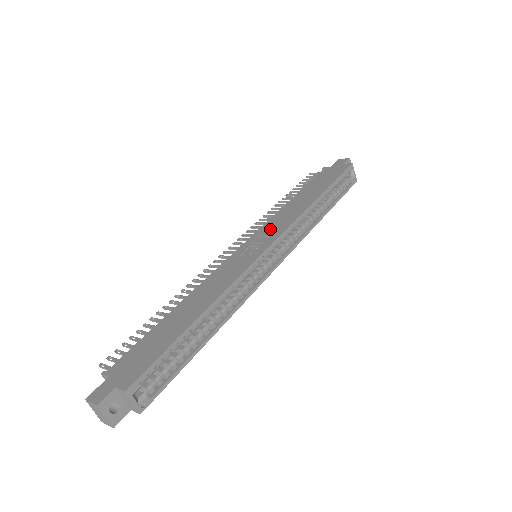
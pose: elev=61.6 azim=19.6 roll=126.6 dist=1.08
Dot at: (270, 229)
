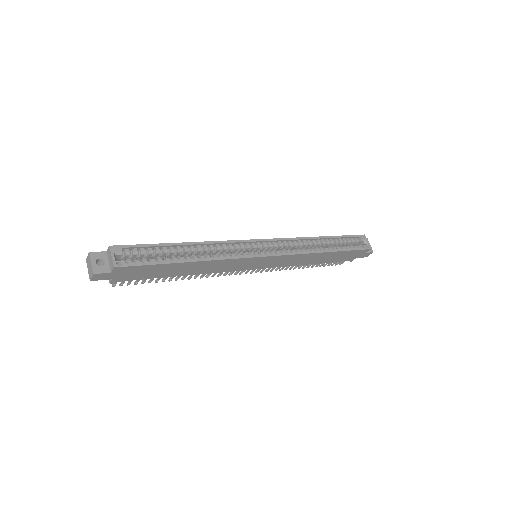
Dot at: occluded
